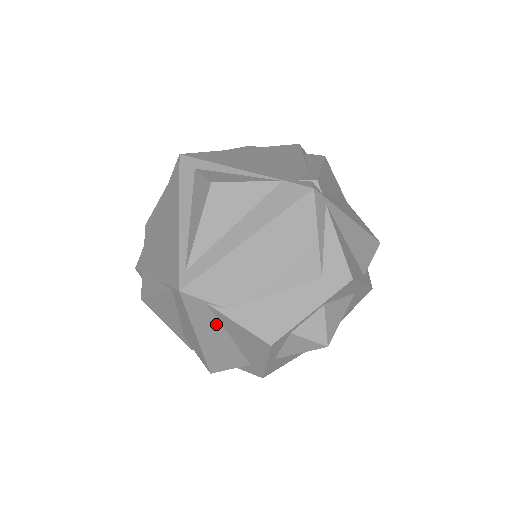
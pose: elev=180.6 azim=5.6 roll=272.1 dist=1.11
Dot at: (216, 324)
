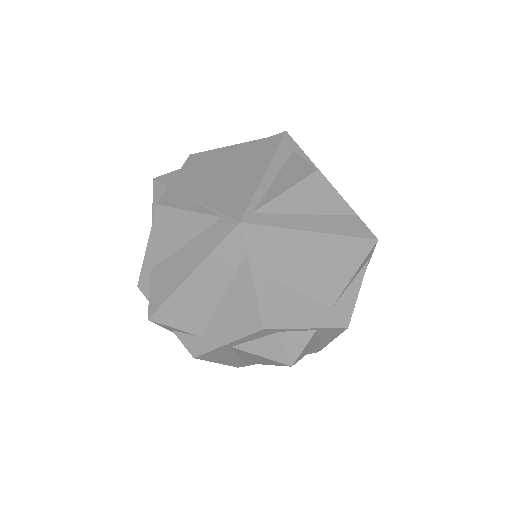
Dot at: (227, 276)
